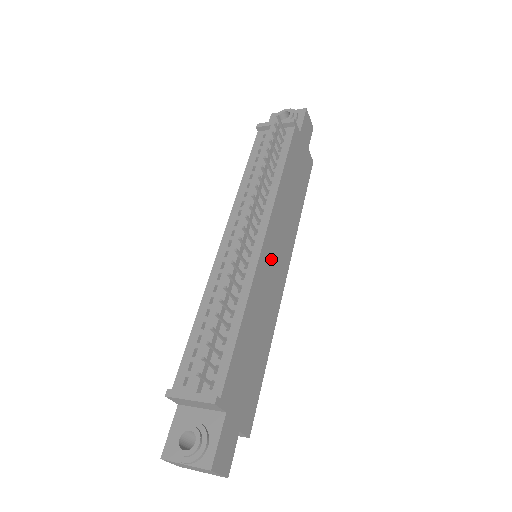
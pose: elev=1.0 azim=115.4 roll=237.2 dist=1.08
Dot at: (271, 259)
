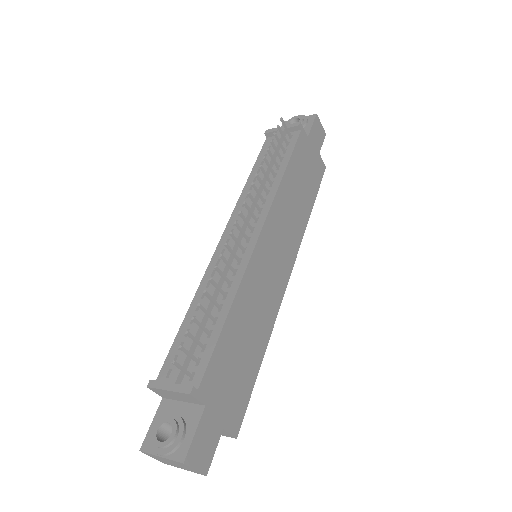
Dot at: (268, 257)
